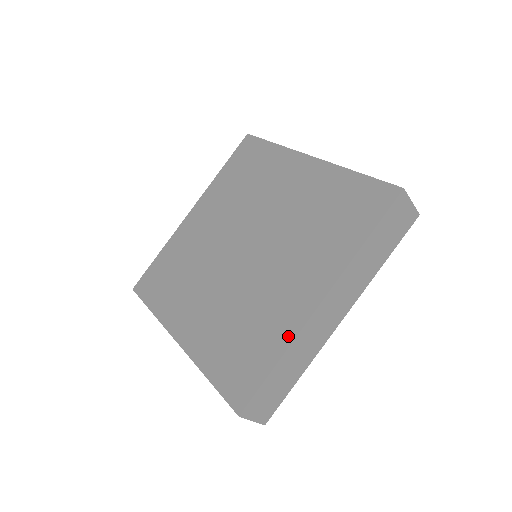
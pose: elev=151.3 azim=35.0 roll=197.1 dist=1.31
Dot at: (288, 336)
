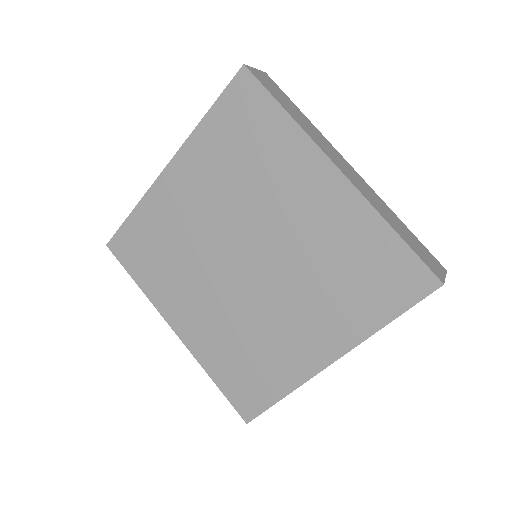
Dot at: (295, 381)
